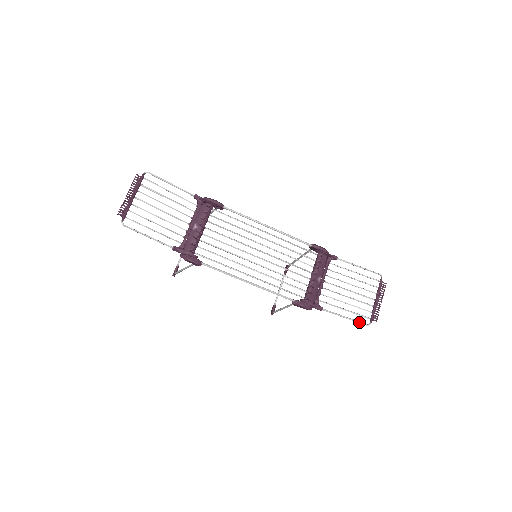
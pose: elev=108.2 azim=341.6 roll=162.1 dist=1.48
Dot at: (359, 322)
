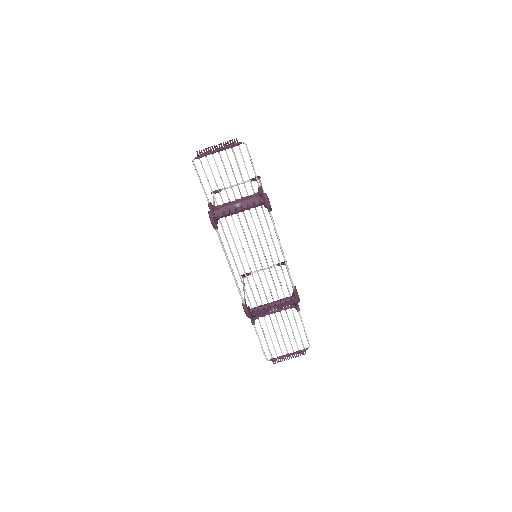
Dot at: (264, 353)
